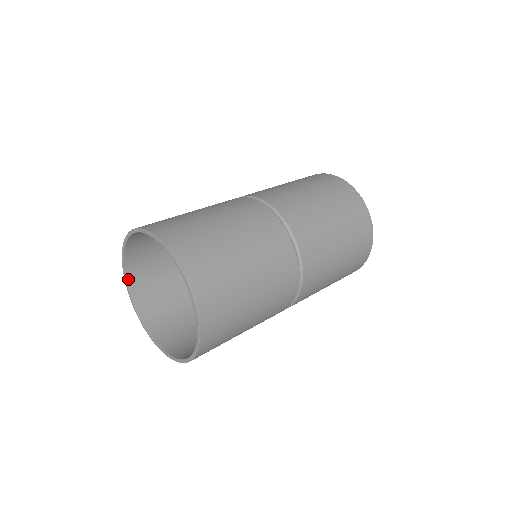
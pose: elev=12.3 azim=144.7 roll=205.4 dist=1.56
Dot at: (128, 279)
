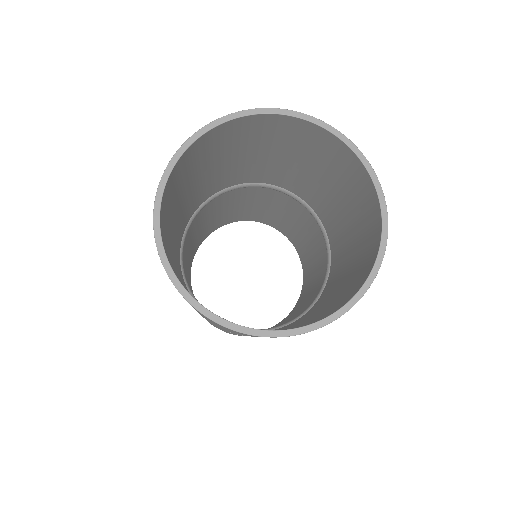
Dot at: (174, 168)
